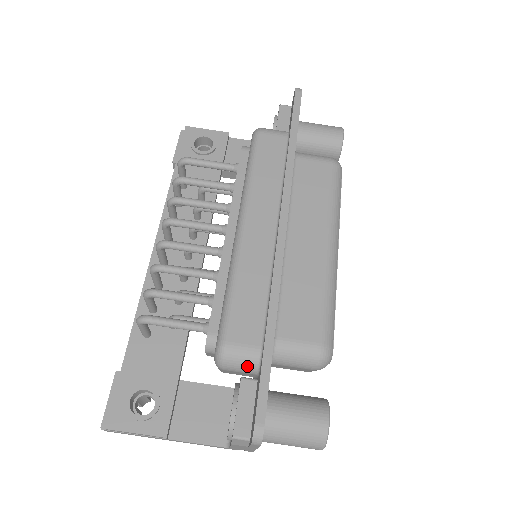
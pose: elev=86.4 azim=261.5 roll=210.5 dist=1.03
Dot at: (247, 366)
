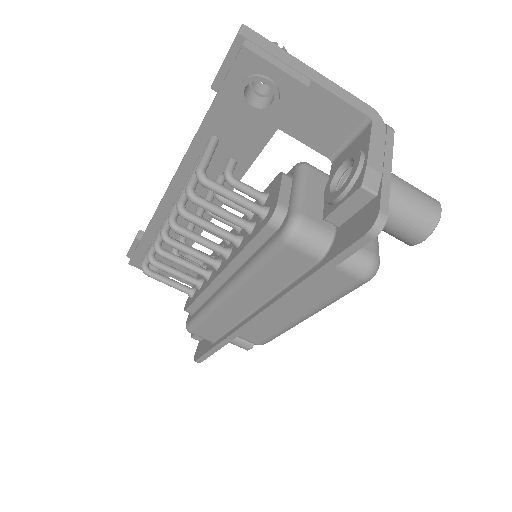
Dot at: occluded
